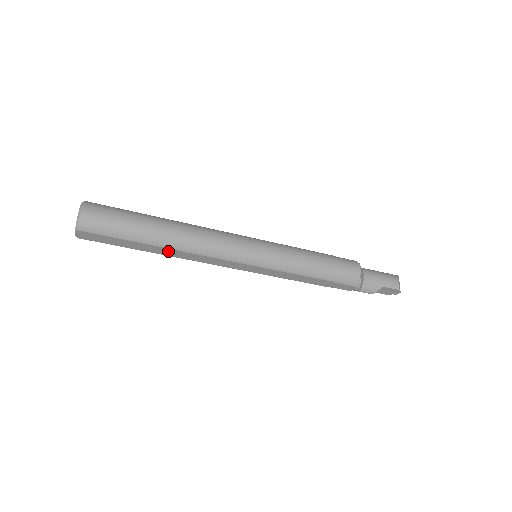
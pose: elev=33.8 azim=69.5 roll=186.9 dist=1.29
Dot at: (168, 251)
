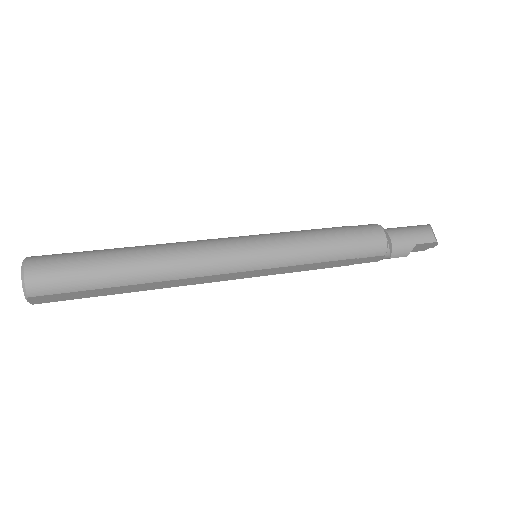
Dot at: (148, 285)
